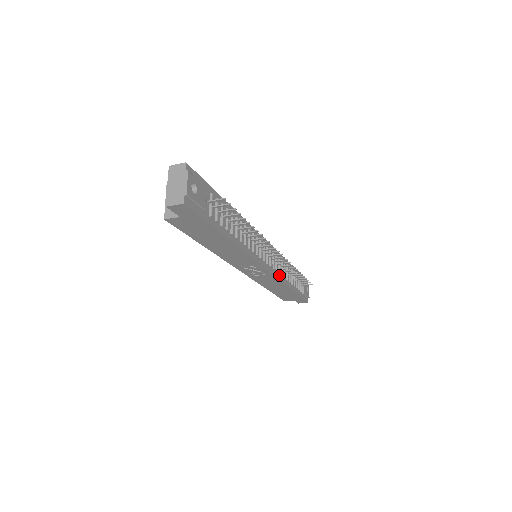
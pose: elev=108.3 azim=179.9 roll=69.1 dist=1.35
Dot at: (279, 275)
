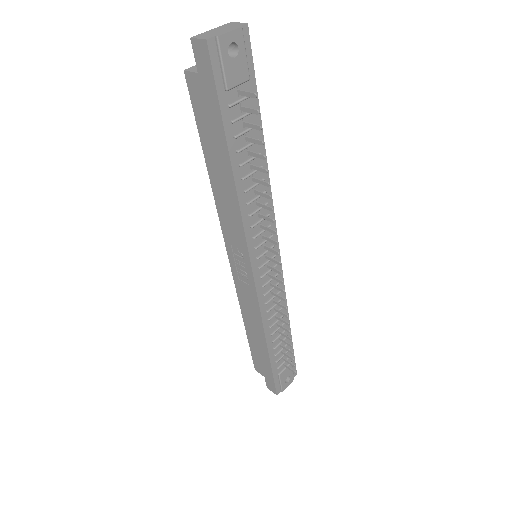
Dot at: (264, 306)
